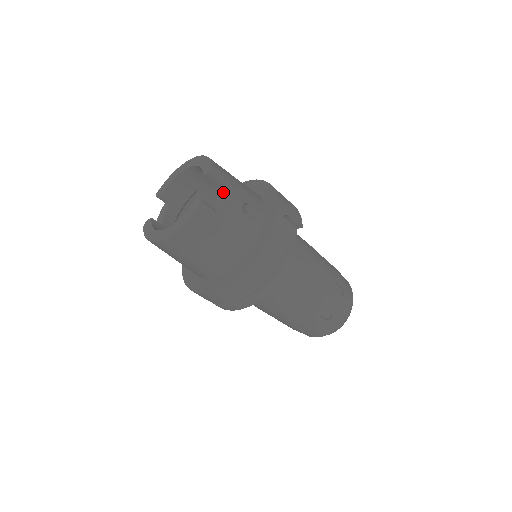
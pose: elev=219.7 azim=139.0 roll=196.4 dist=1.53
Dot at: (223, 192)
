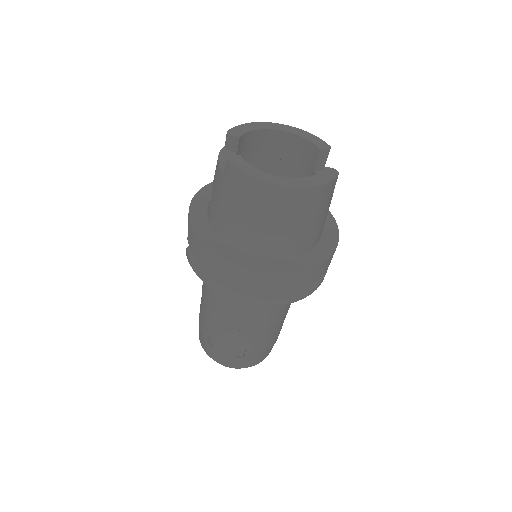
Dot at: occluded
